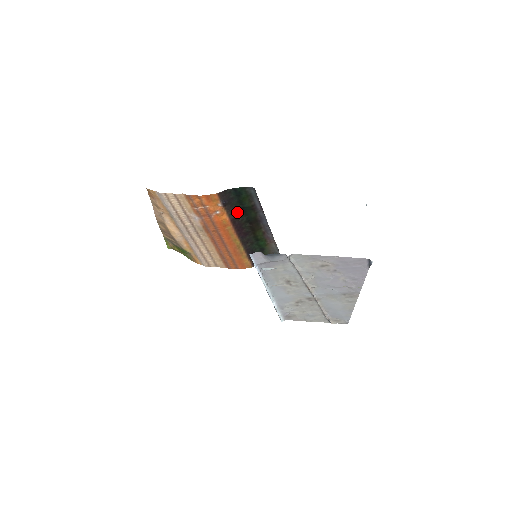
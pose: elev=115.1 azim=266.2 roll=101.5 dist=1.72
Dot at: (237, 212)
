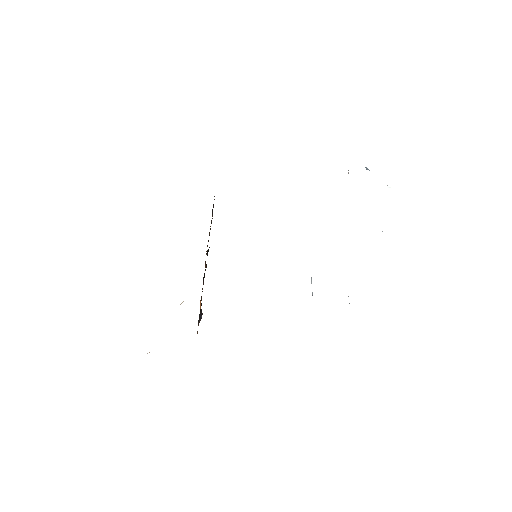
Dot at: occluded
